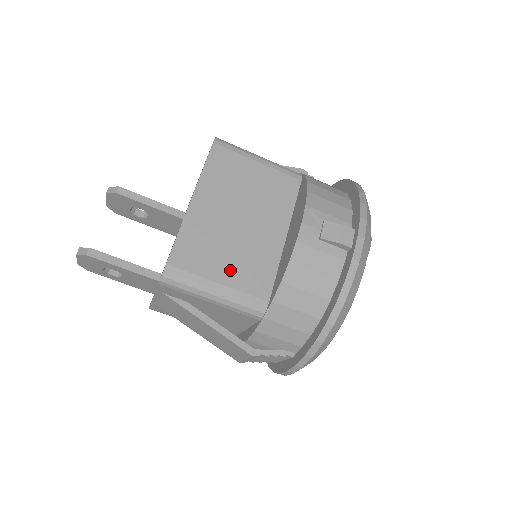
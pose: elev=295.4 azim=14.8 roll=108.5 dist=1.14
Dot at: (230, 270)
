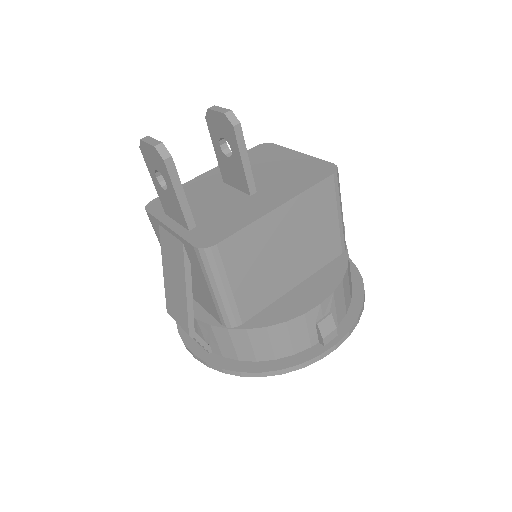
Dot at: (246, 283)
